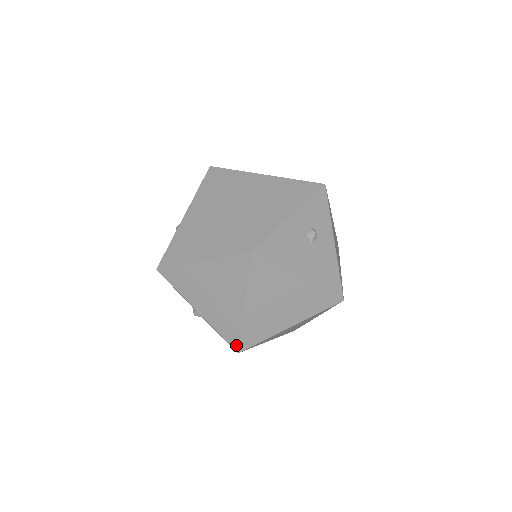
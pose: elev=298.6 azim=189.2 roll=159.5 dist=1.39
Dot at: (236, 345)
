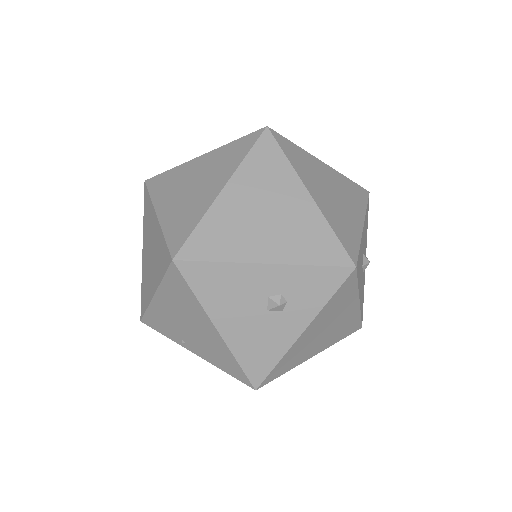
Dot at: (142, 314)
